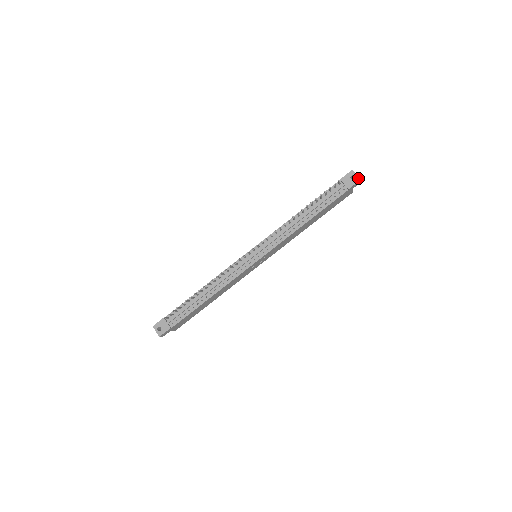
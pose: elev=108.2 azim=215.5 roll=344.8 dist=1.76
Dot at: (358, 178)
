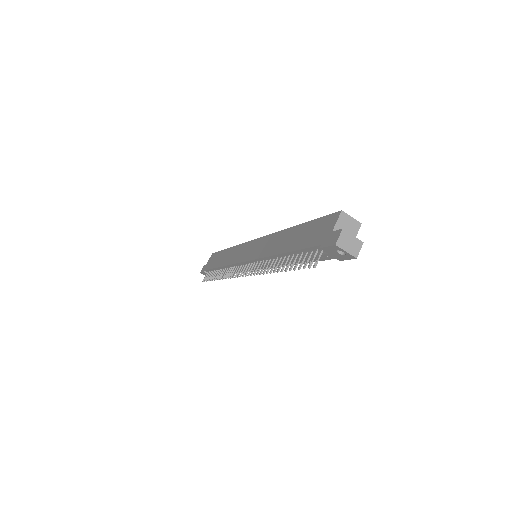
Dot at: (351, 256)
